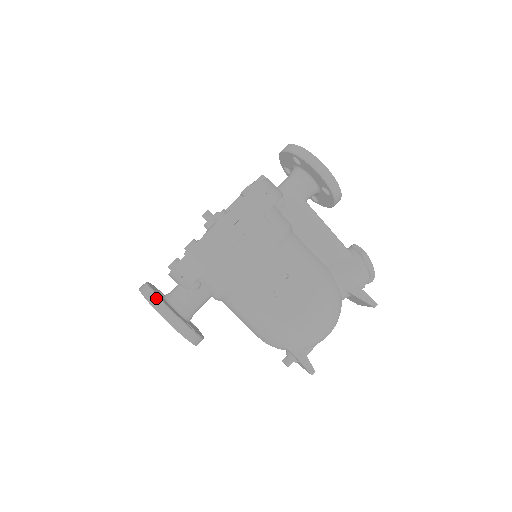
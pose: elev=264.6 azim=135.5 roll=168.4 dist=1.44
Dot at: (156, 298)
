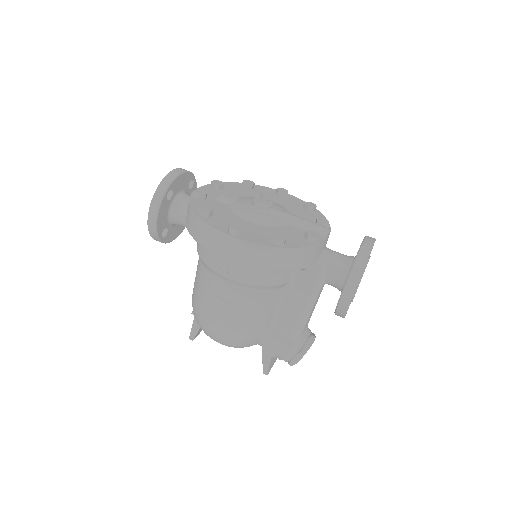
Dot at: (160, 198)
